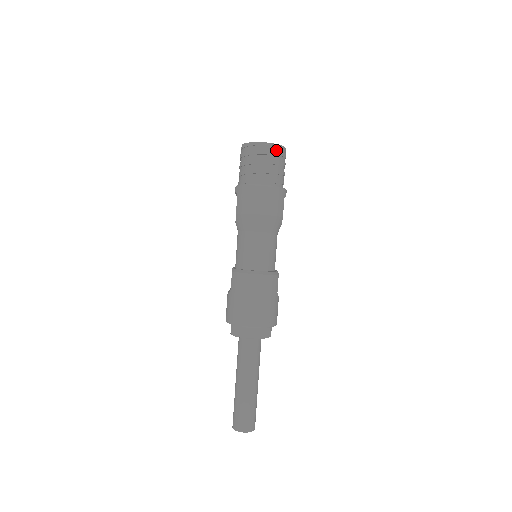
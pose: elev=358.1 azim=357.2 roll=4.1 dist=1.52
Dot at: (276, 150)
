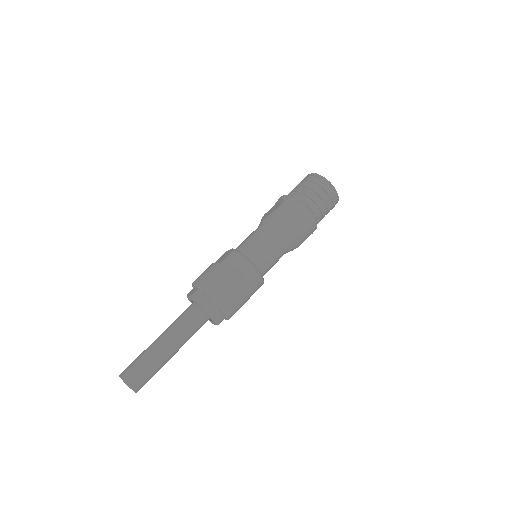
Dot at: (334, 197)
